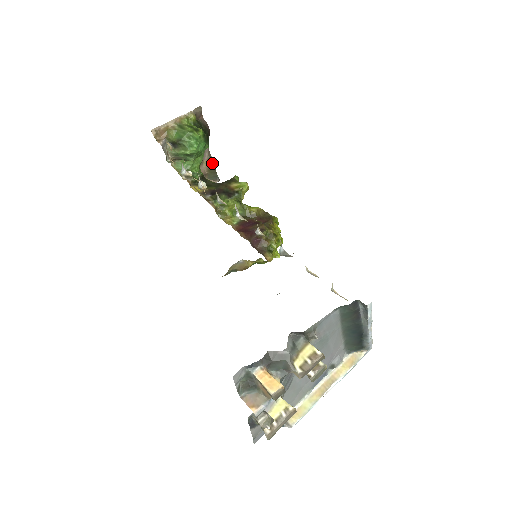
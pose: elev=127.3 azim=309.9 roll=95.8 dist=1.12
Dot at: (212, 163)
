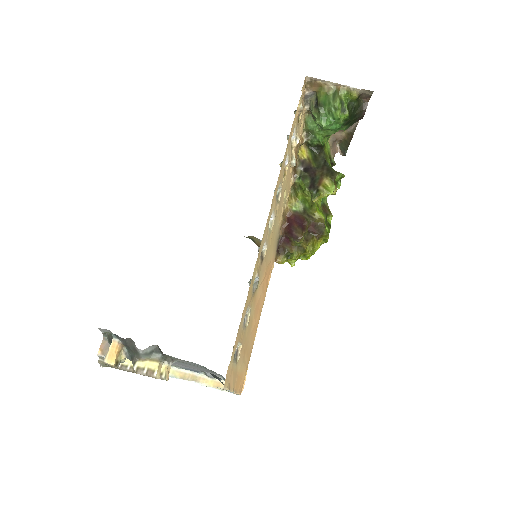
Dot at: (351, 138)
